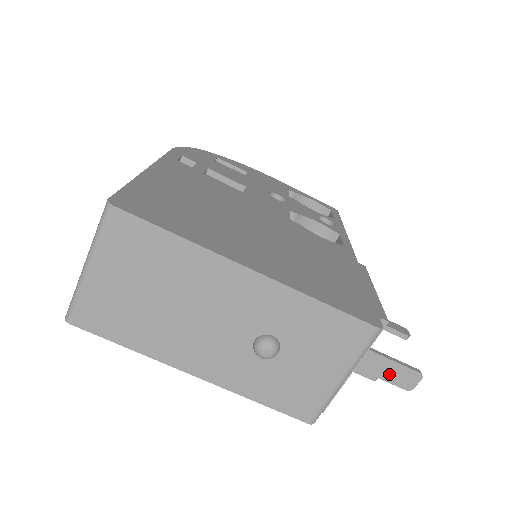
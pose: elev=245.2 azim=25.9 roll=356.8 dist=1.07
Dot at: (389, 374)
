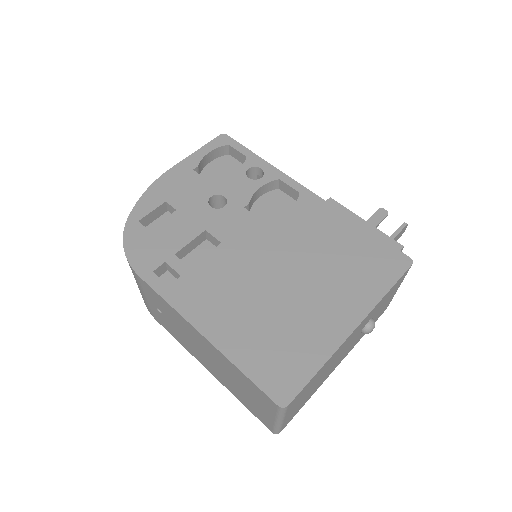
Dot at: occluded
